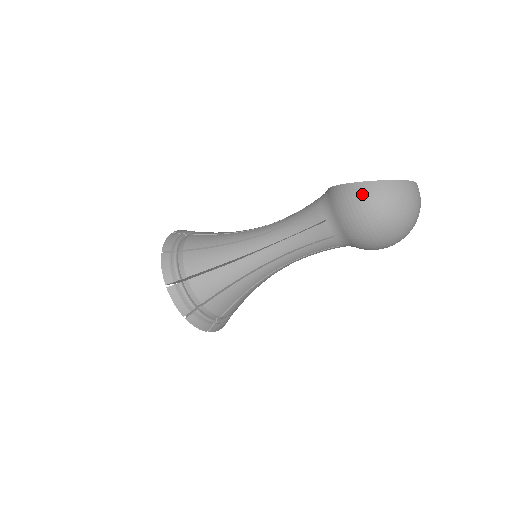
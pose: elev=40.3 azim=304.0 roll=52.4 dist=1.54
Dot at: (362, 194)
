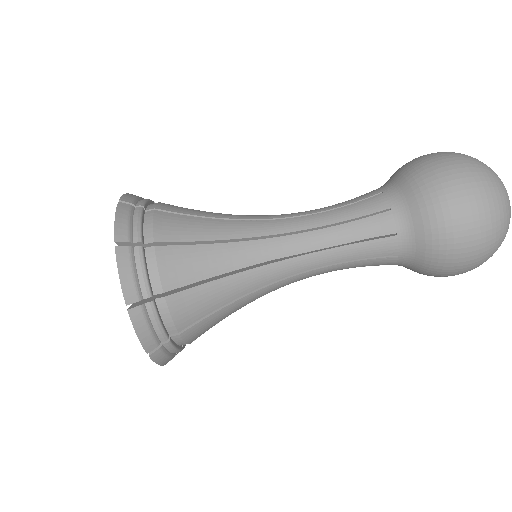
Dot at: (441, 153)
